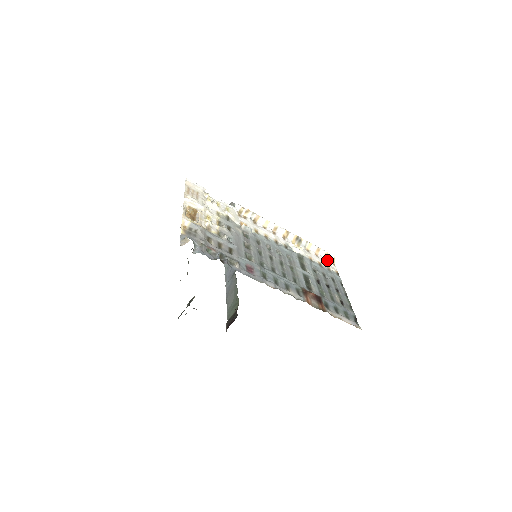
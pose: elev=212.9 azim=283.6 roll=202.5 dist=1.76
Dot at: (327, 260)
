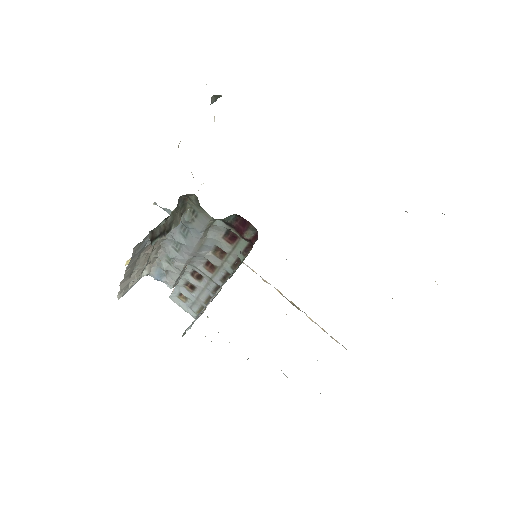
Dot at: occluded
